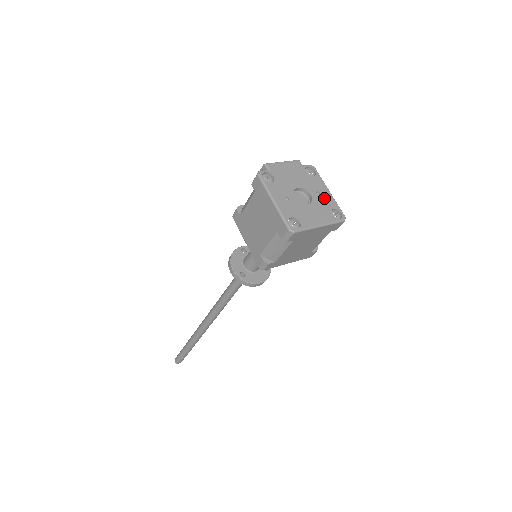
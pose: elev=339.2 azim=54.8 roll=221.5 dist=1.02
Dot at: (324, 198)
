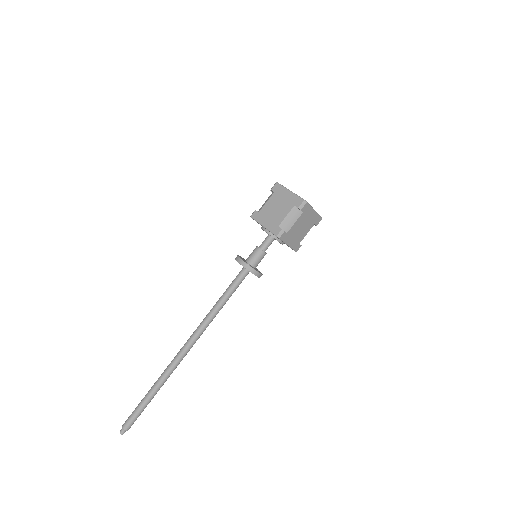
Dot at: occluded
